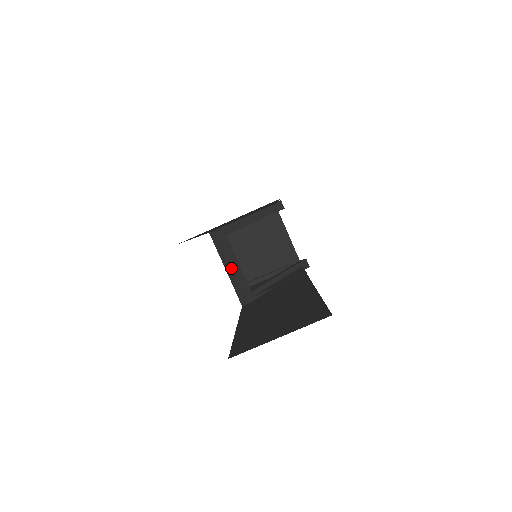
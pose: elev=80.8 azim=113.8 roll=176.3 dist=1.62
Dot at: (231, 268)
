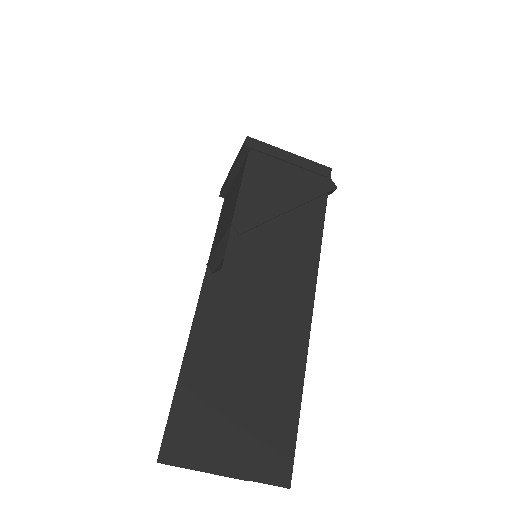
Dot at: (223, 256)
